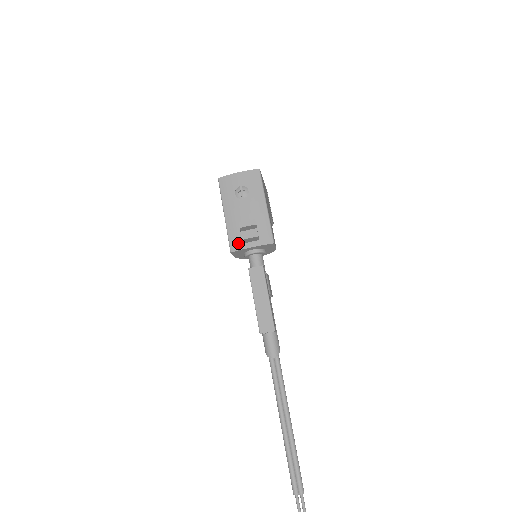
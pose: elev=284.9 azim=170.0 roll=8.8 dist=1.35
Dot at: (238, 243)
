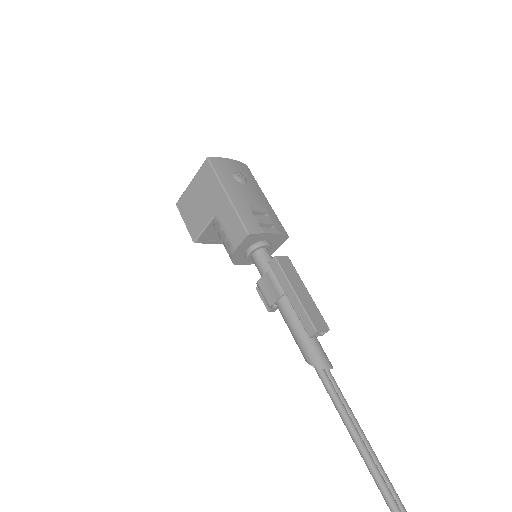
Dot at: (255, 226)
